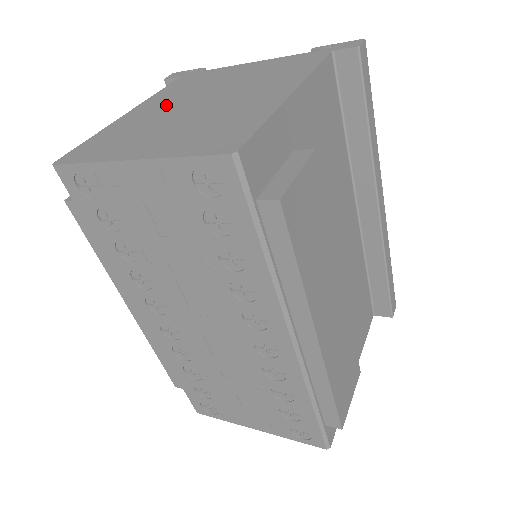
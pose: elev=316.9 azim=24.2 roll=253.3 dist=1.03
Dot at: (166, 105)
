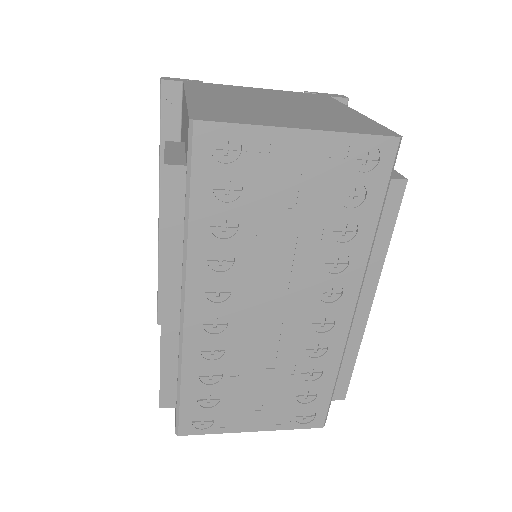
Dot at: (231, 99)
